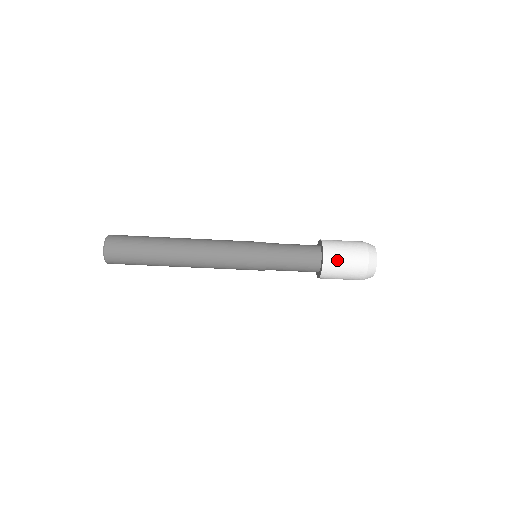
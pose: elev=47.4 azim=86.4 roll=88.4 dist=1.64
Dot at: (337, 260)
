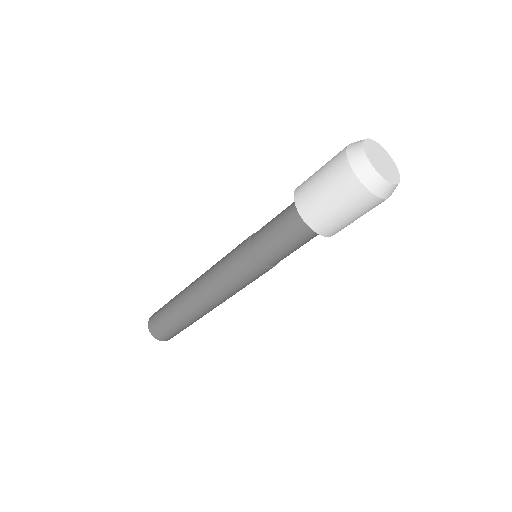
Dot at: (313, 198)
